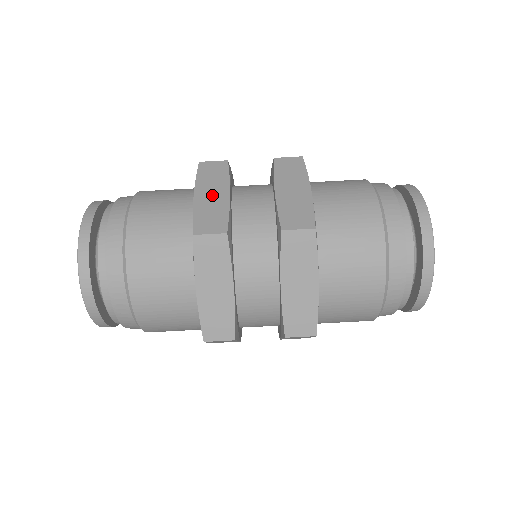
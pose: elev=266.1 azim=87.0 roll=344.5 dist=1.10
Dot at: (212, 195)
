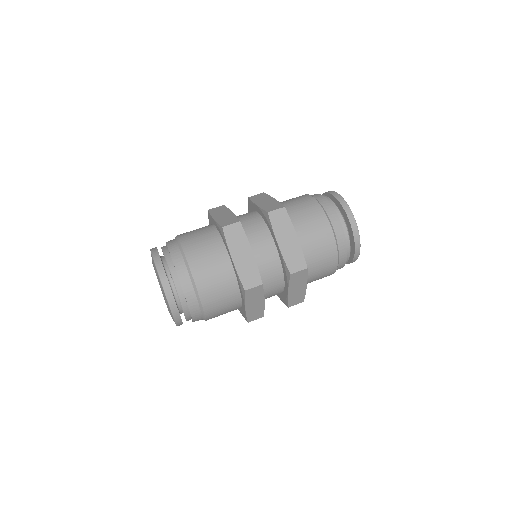
Dot at: (223, 215)
